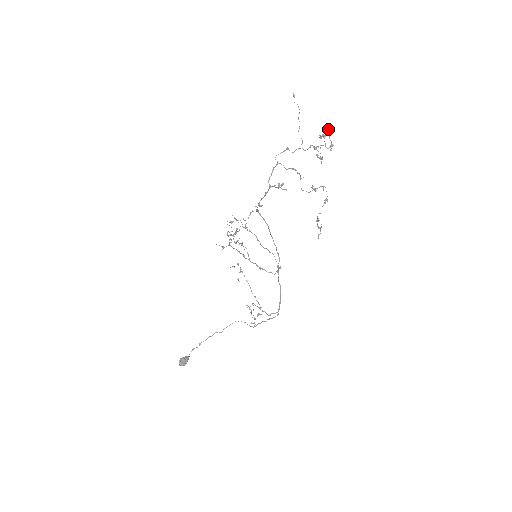
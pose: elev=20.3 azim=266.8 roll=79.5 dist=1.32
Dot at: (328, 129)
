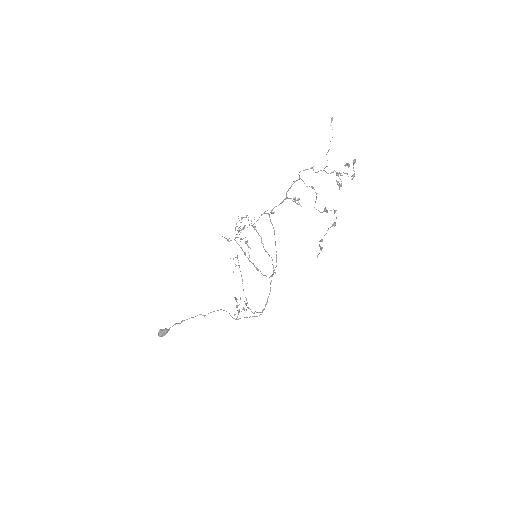
Dot at: (354, 159)
